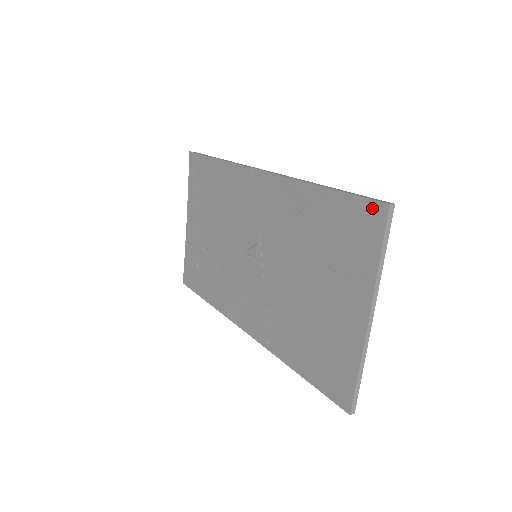
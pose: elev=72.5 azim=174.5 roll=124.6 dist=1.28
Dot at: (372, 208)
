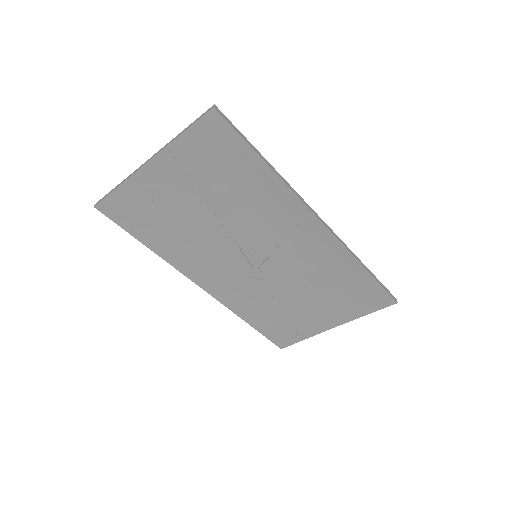
Dot at: (387, 298)
